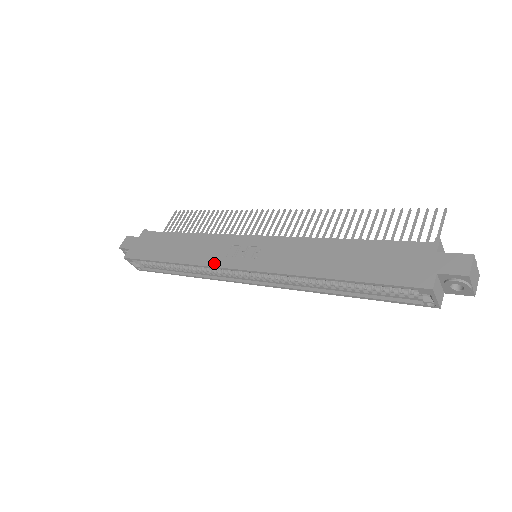
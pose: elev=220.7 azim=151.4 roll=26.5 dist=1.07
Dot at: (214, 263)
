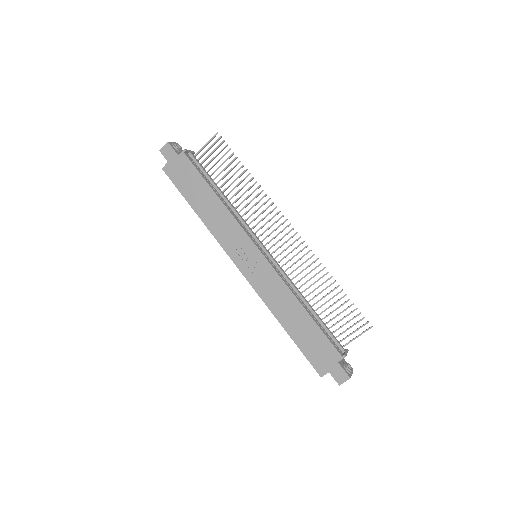
Dot at: (226, 248)
